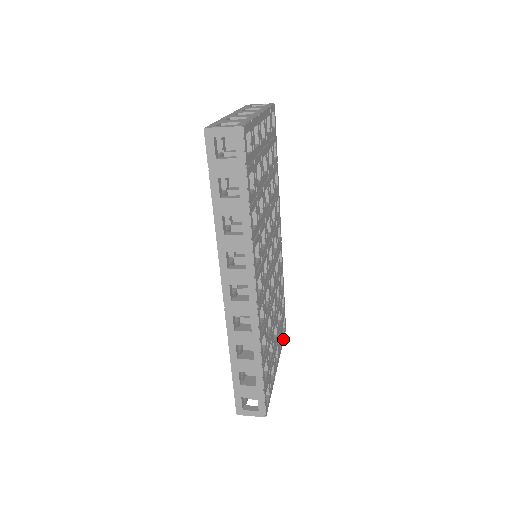
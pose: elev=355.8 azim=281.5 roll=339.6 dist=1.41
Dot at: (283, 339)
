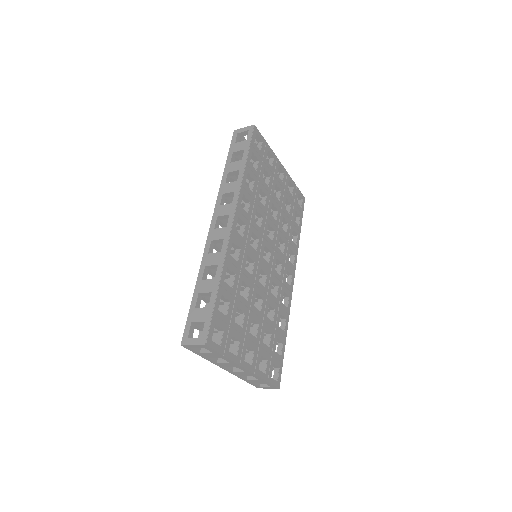
Dot at: (270, 381)
